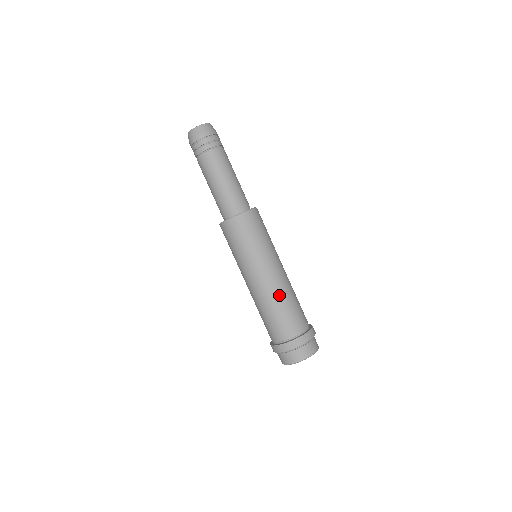
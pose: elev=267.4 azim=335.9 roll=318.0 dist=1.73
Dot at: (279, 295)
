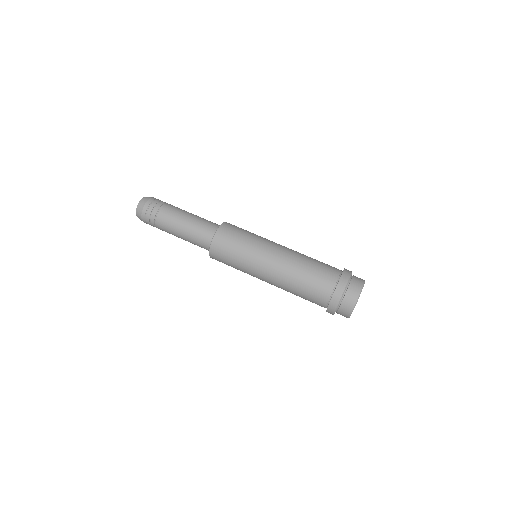
Dot at: (295, 264)
